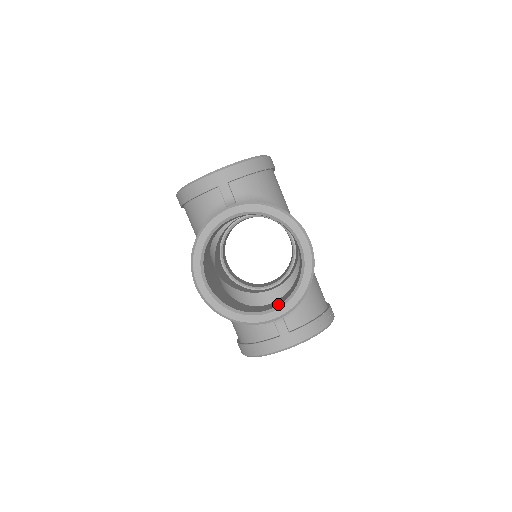
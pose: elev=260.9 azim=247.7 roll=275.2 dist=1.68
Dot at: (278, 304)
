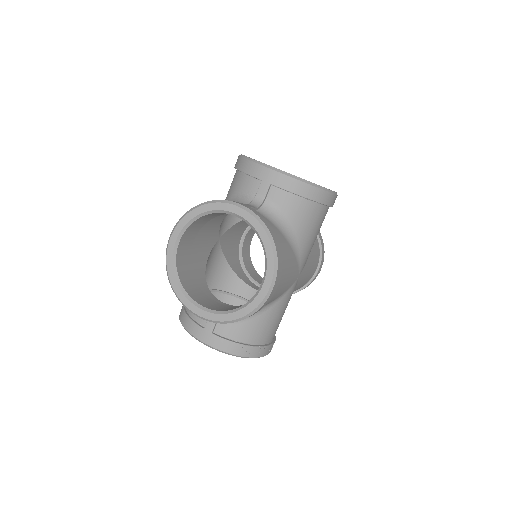
Dot at: (211, 308)
